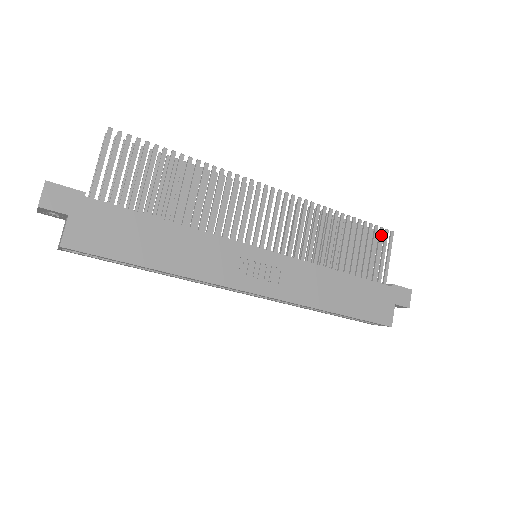
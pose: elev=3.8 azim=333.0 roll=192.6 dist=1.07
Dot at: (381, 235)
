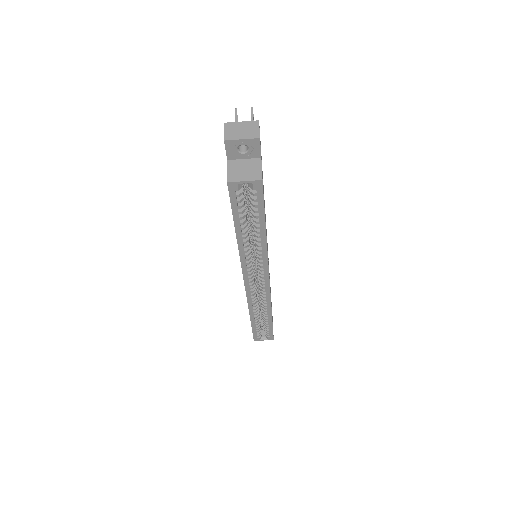
Dot at: occluded
